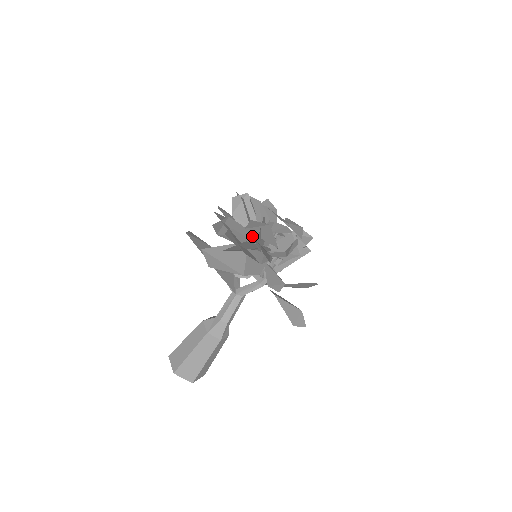
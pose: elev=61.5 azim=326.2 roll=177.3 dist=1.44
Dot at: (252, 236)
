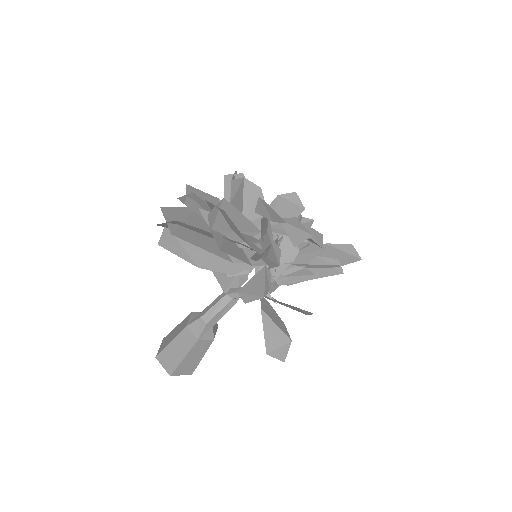
Dot at: occluded
